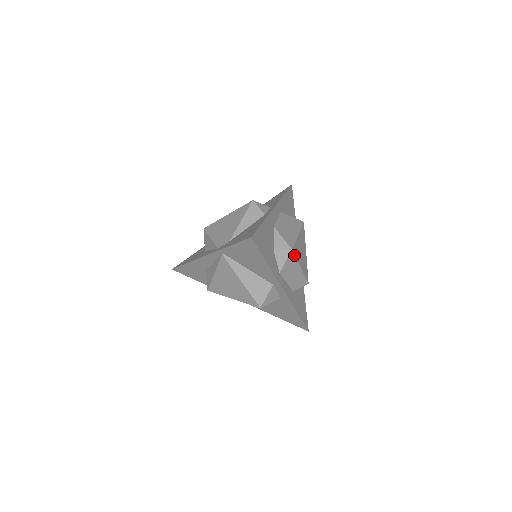
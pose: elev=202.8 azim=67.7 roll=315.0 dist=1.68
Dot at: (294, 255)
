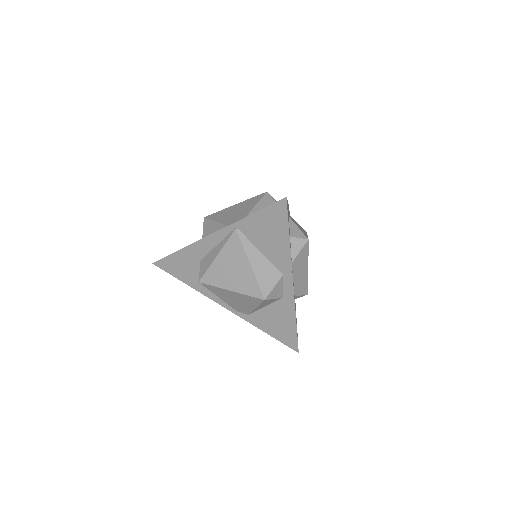
Dot at: (308, 248)
